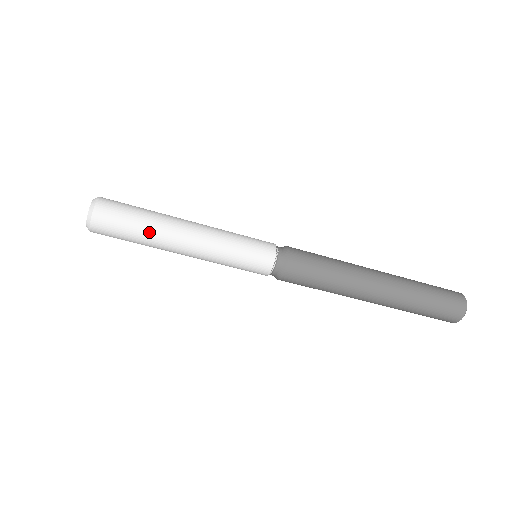
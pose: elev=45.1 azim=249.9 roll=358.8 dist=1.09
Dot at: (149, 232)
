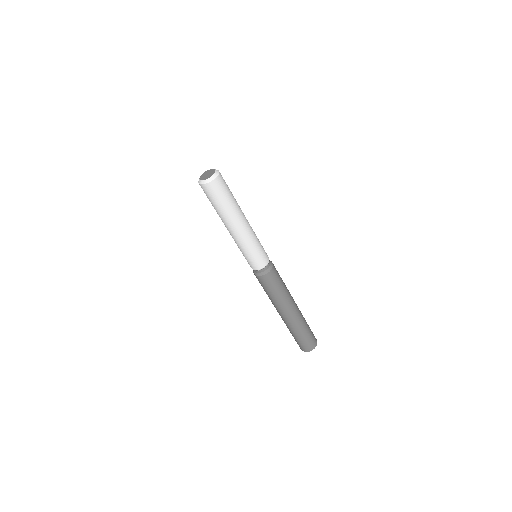
Dot at: (233, 205)
